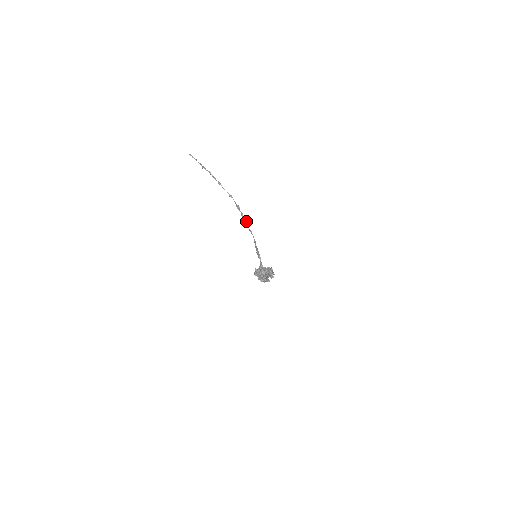
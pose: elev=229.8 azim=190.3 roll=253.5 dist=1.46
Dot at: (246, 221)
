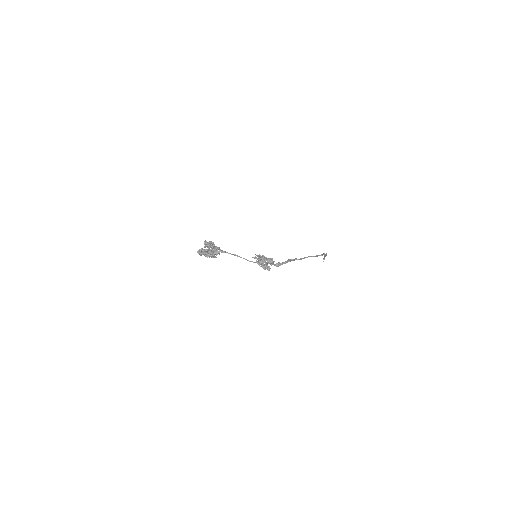
Dot at: (317, 255)
